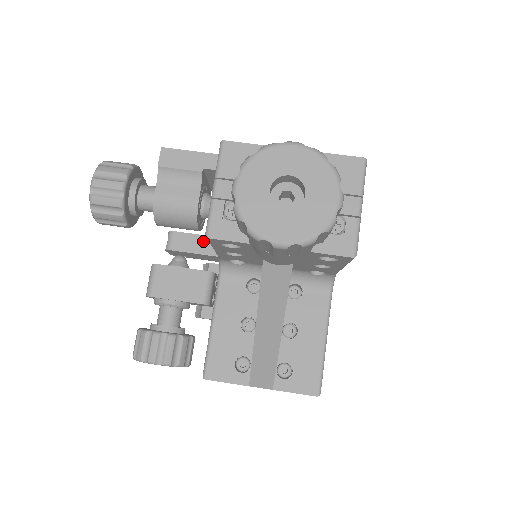
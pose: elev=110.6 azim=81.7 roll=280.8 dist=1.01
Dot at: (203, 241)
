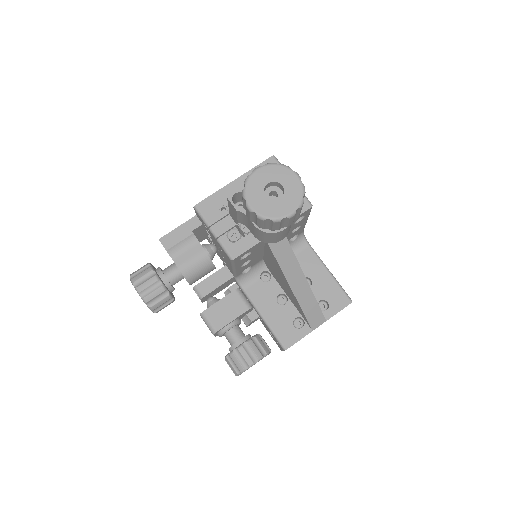
Dot at: (218, 276)
